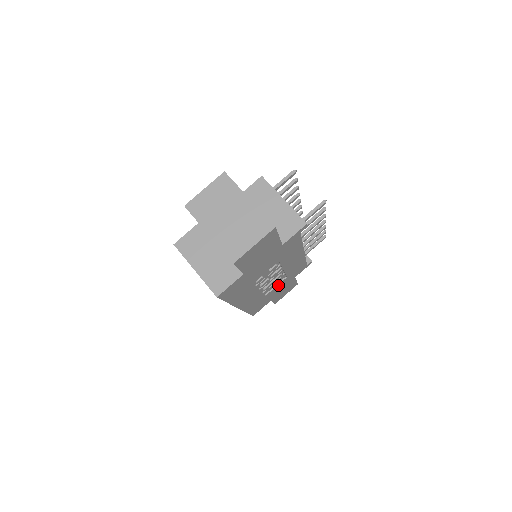
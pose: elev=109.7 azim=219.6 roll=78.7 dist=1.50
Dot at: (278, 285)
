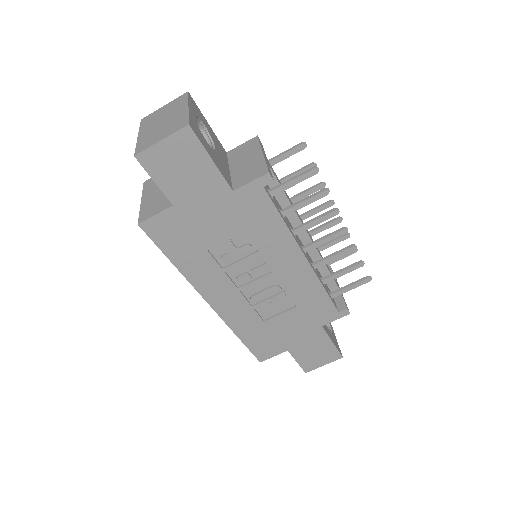
Dot at: (285, 315)
